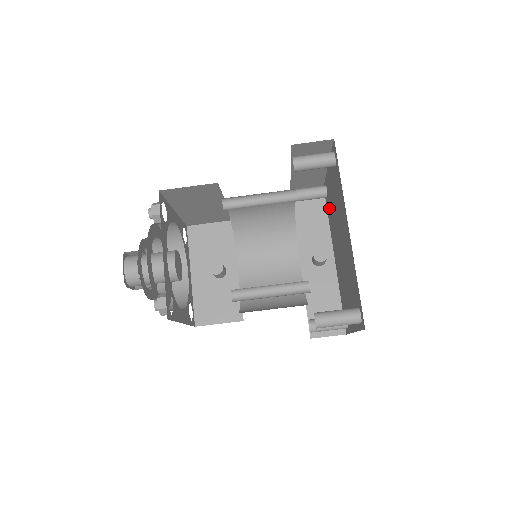
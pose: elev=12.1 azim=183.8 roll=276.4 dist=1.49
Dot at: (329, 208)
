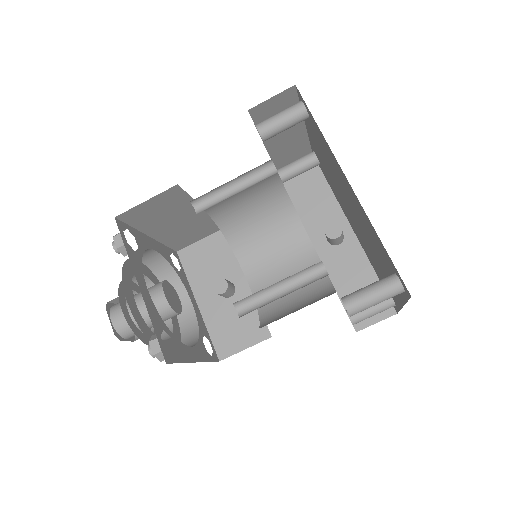
Dot at: (326, 174)
